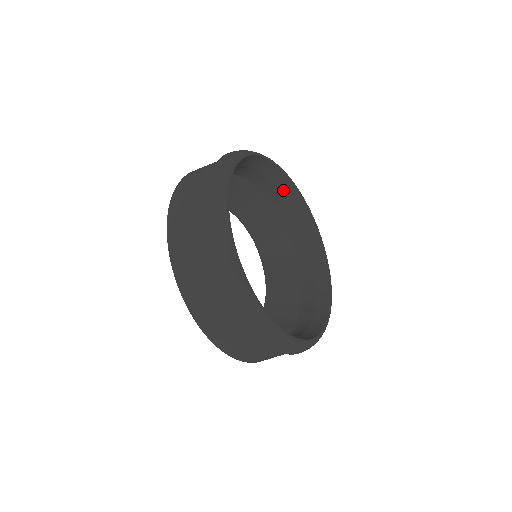
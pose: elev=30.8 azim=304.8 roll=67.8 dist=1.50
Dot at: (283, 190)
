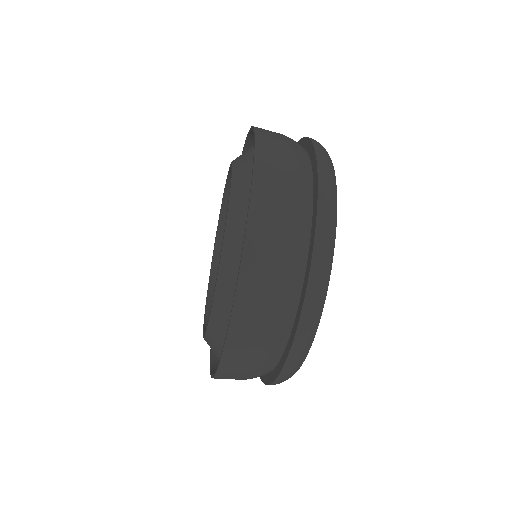
Dot at: occluded
